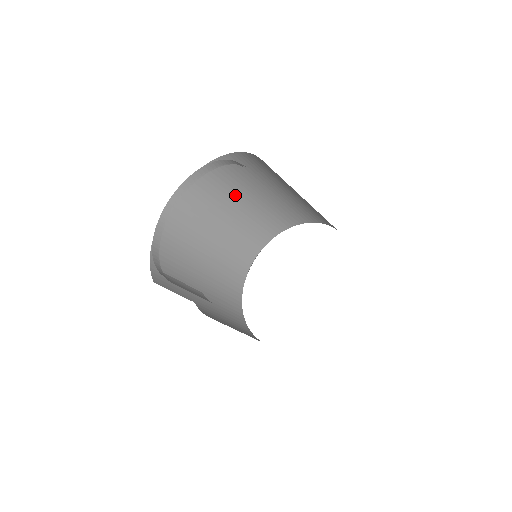
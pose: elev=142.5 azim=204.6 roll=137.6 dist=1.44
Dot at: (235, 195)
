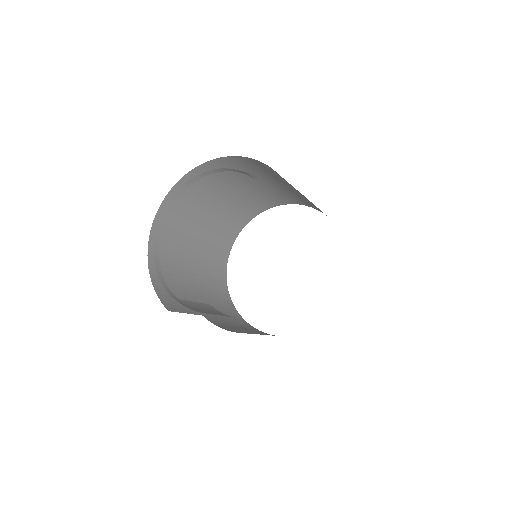
Dot at: (217, 192)
